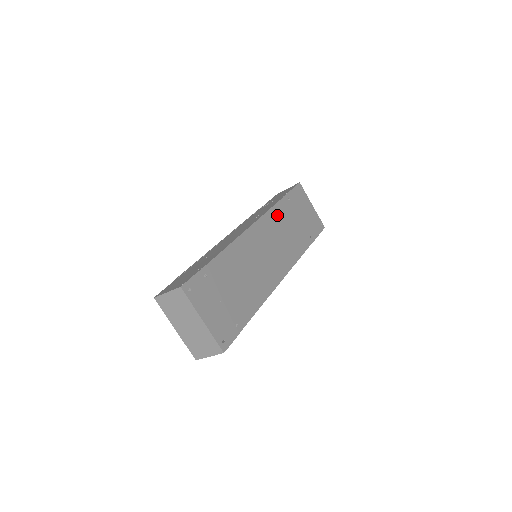
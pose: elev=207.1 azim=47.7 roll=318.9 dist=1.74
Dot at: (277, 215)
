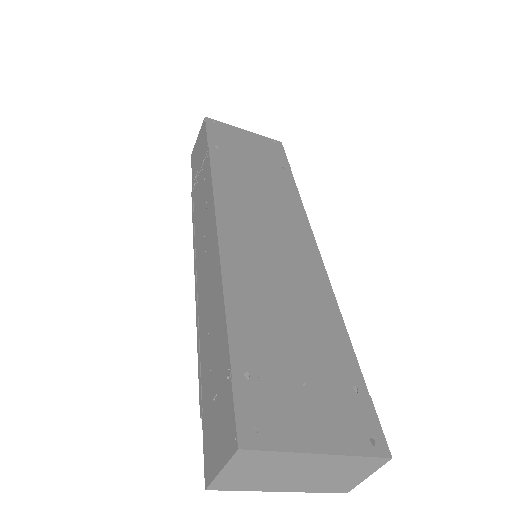
Dot at: (227, 179)
